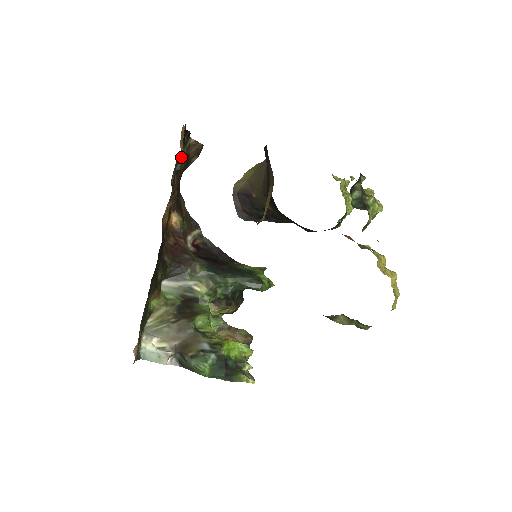
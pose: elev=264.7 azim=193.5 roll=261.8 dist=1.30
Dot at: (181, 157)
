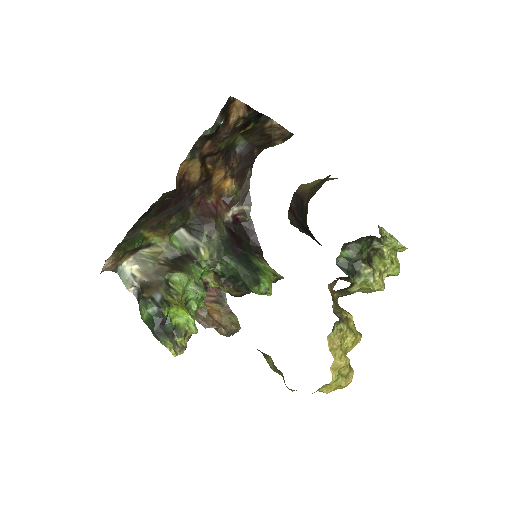
Dot at: (223, 127)
